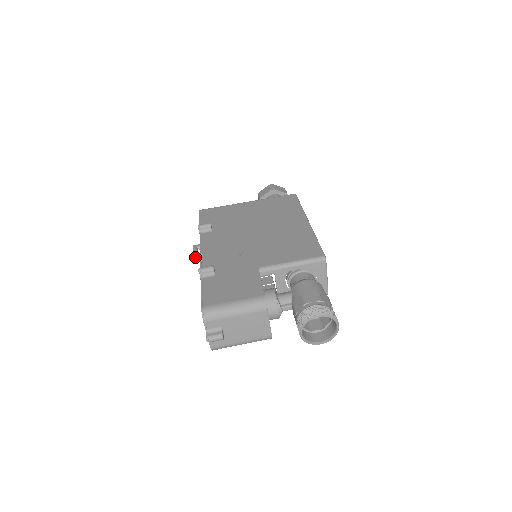
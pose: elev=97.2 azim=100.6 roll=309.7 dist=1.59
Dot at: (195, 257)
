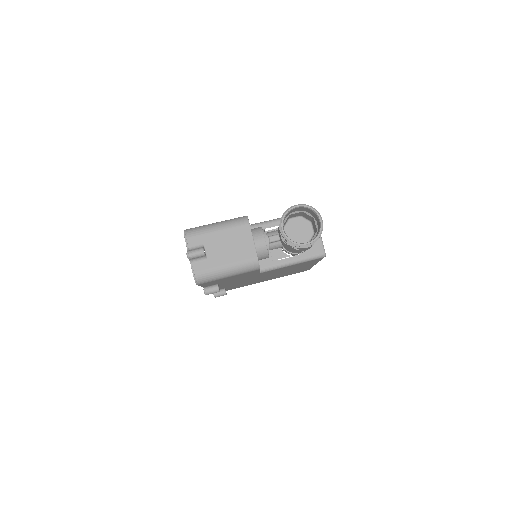
Dot at: occluded
